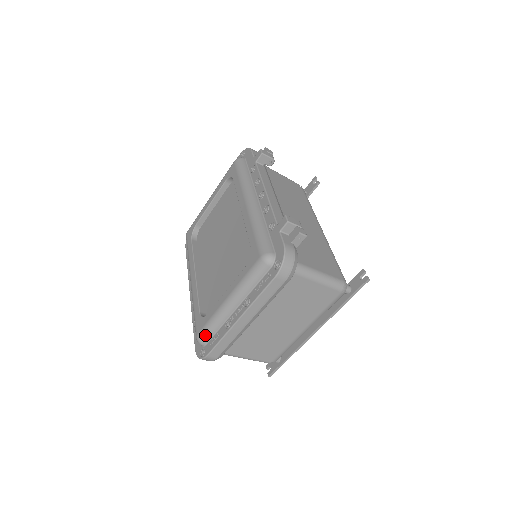
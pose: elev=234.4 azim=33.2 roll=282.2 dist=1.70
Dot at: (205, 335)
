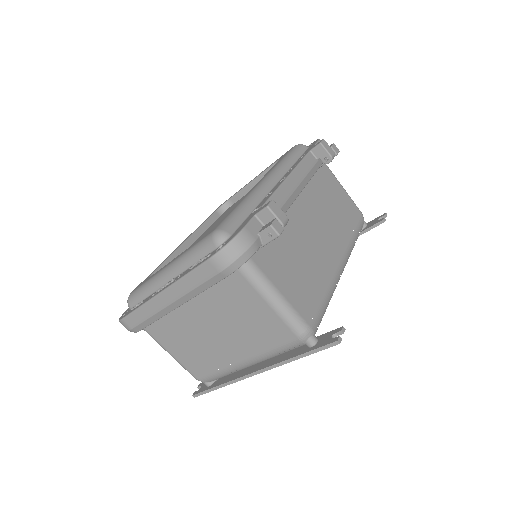
Dot at: (134, 296)
